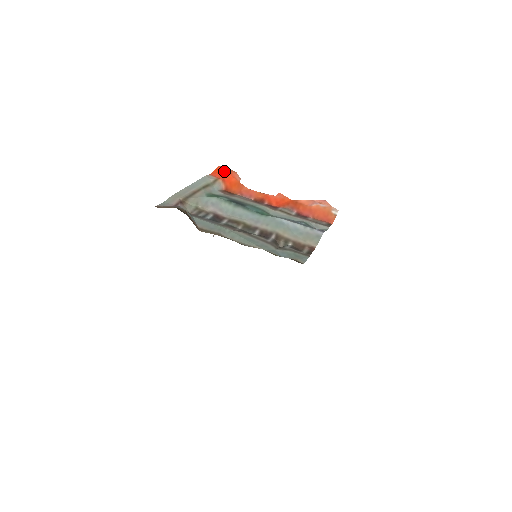
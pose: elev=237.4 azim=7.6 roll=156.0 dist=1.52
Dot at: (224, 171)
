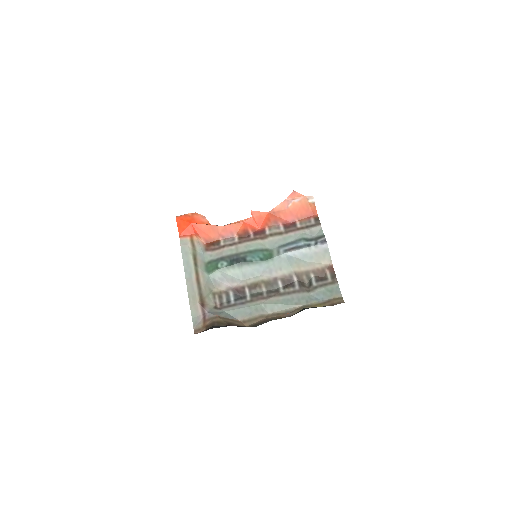
Dot at: (187, 223)
